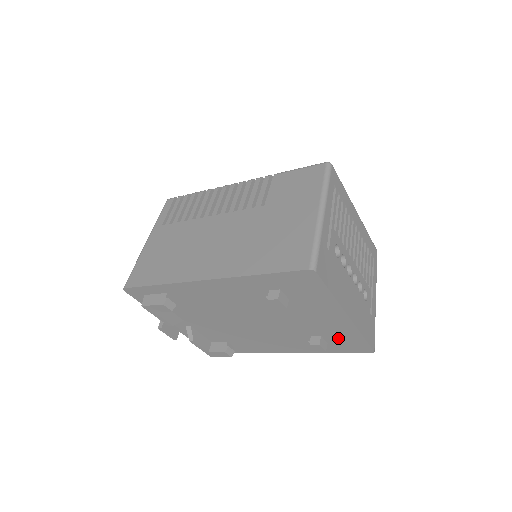
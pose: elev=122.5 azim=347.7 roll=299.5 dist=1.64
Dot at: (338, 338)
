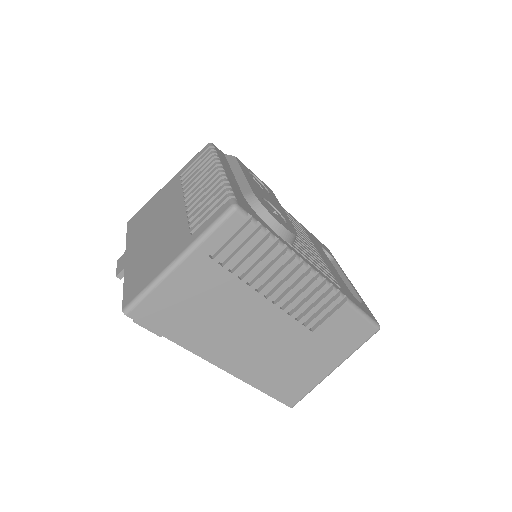
Dot at: occluded
